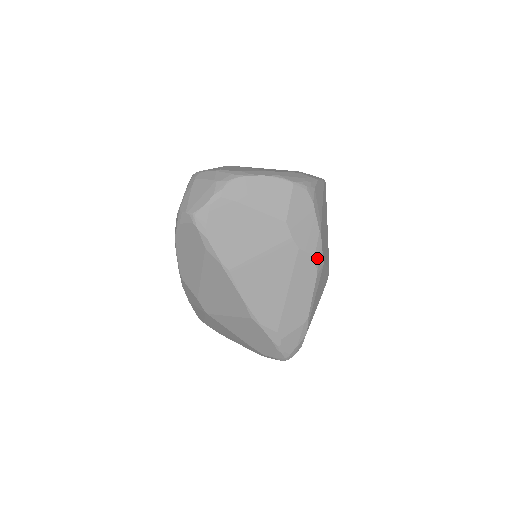
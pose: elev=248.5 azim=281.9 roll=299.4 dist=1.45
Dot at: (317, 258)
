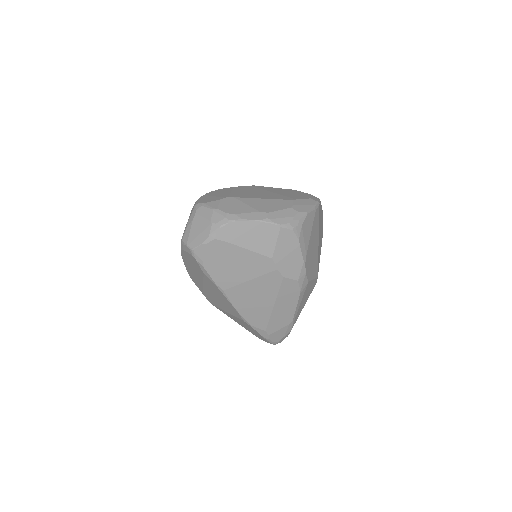
Dot at: (301, 281)
